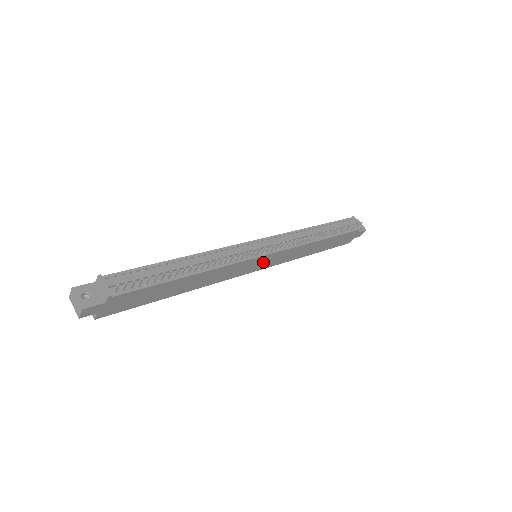
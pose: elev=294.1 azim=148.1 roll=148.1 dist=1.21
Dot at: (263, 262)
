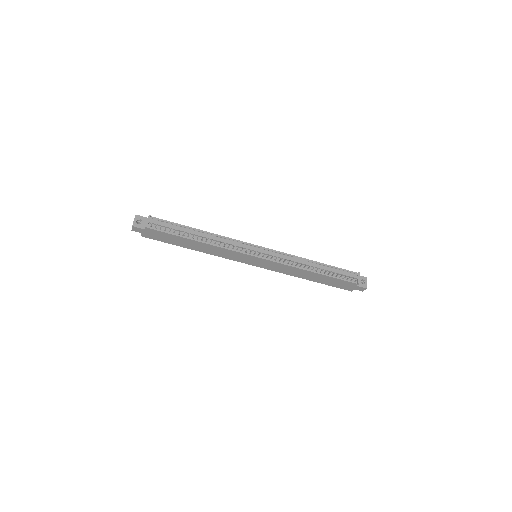
Dot at: (258, 262)
